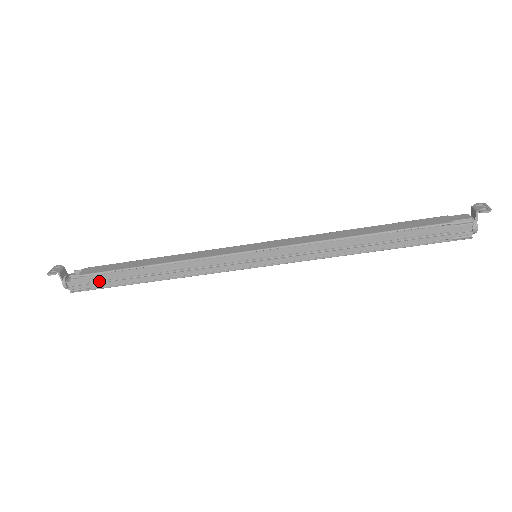
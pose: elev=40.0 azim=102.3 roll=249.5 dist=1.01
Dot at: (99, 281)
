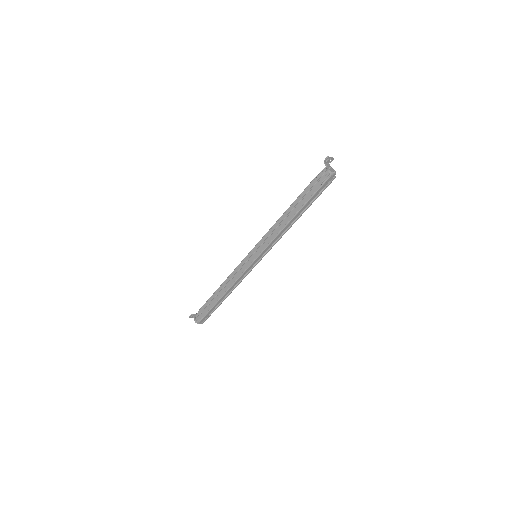
Dot at: (206, 310)
